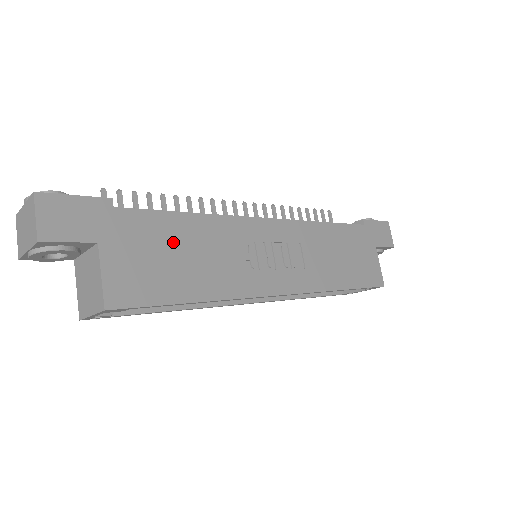
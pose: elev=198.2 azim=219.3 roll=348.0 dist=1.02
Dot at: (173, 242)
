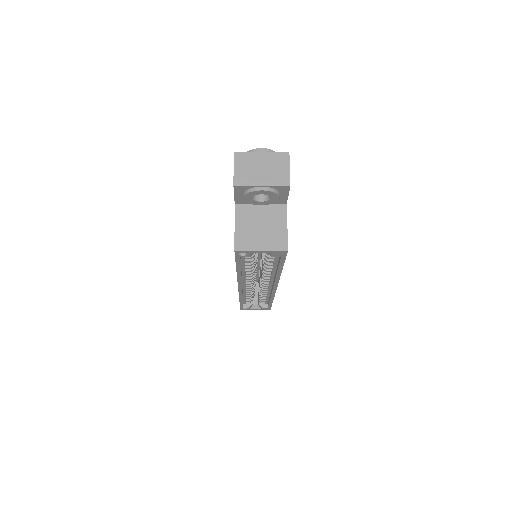
Dot at: occluded
